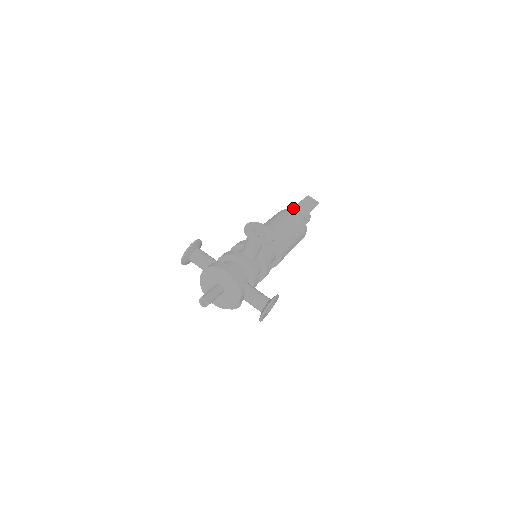
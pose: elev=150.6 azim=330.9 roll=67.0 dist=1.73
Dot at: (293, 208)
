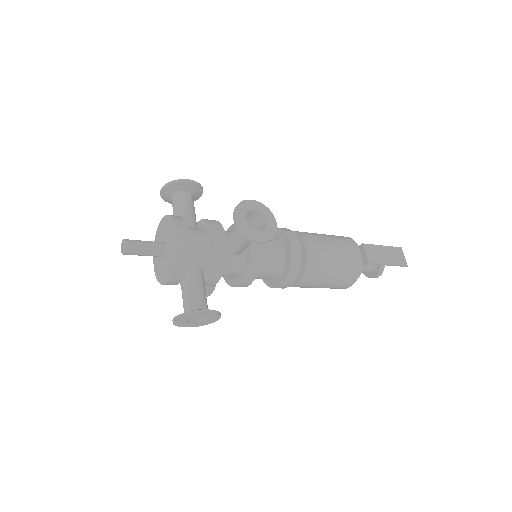
Dot at: (362, 244)
